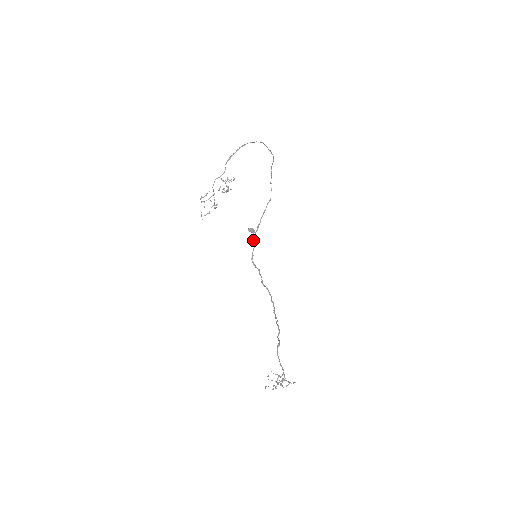
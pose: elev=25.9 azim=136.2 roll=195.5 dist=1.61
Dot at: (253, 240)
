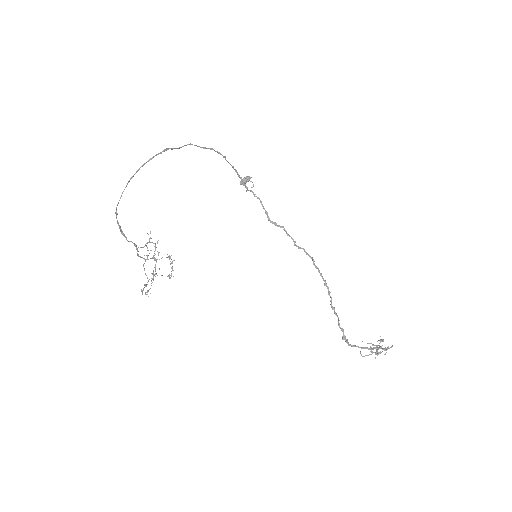
Dot at: occluded
